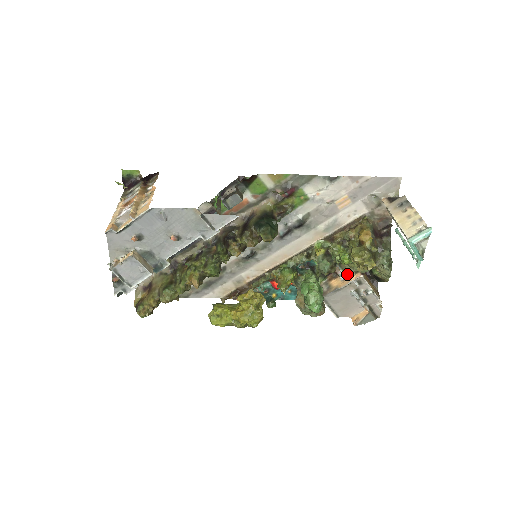
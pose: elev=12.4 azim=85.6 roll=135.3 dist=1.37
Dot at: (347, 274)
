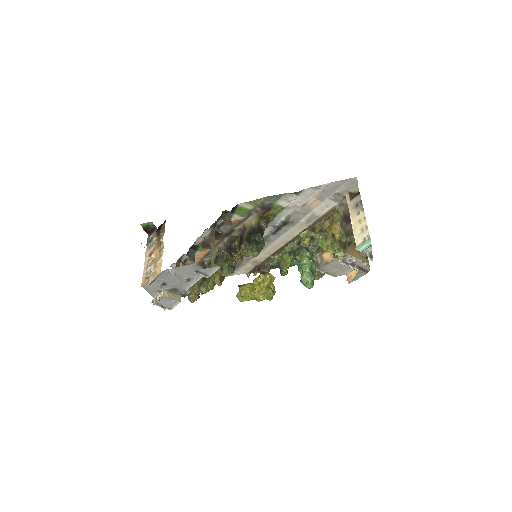
Dot at: occluded
